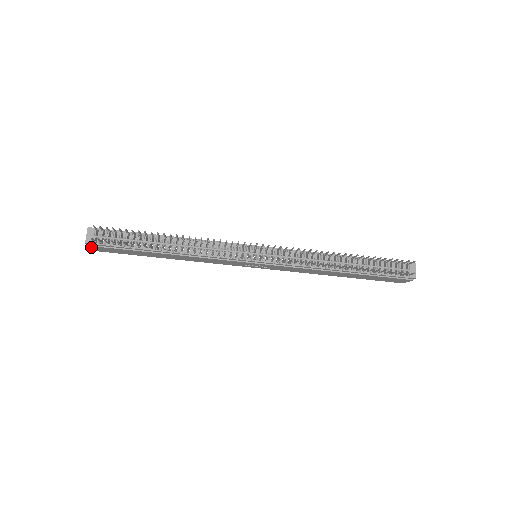
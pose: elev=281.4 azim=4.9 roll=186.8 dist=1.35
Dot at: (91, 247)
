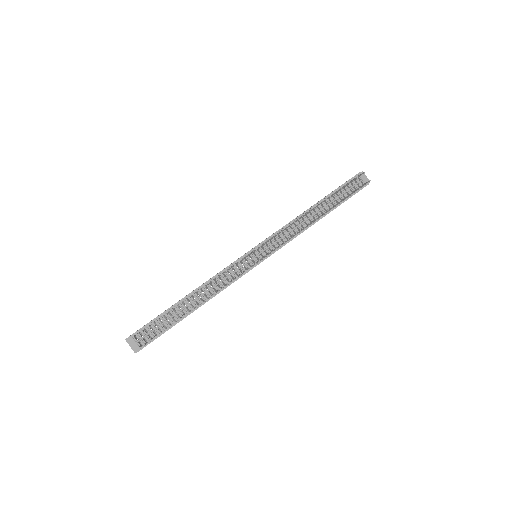
Dot at: occluded
